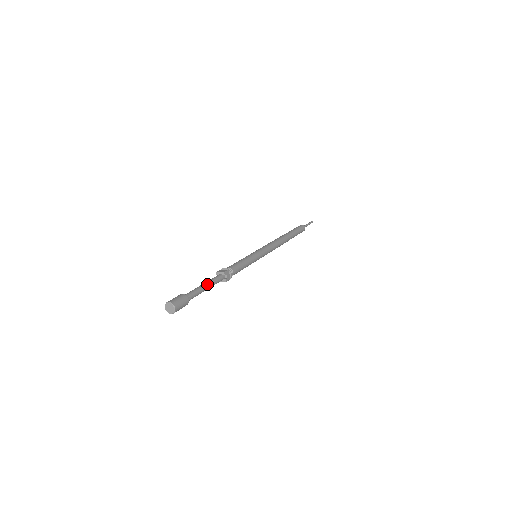
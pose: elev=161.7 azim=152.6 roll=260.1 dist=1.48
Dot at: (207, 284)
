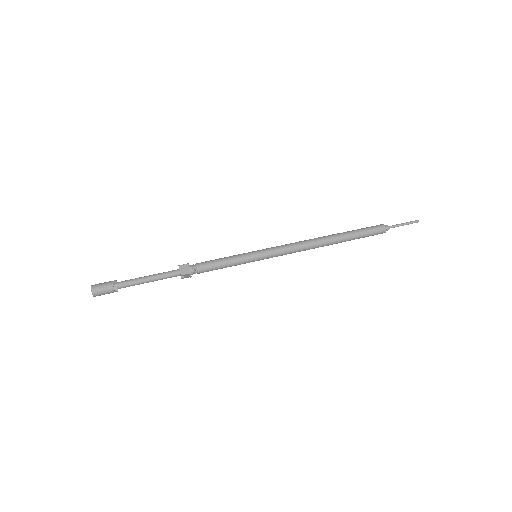
Dot at: (152, 280)
